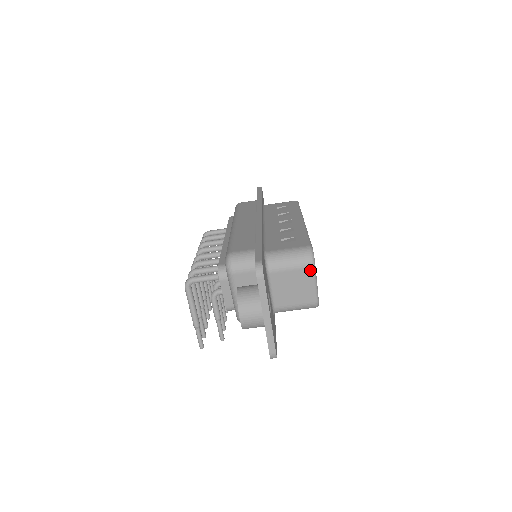
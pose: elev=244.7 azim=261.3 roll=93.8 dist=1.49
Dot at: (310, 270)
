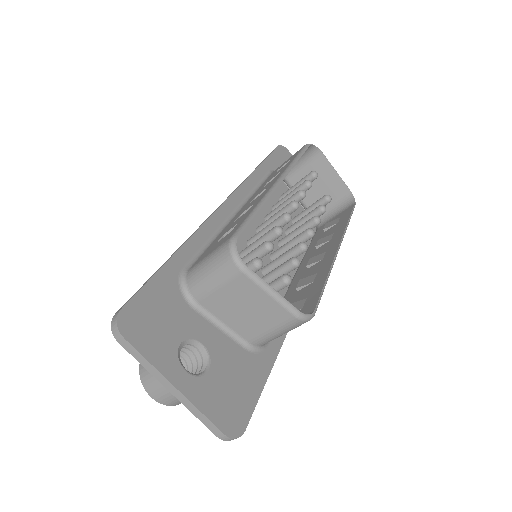
Dot at: (243, 277)
